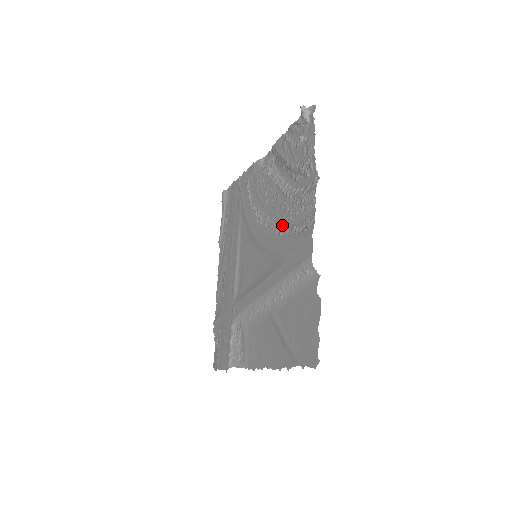
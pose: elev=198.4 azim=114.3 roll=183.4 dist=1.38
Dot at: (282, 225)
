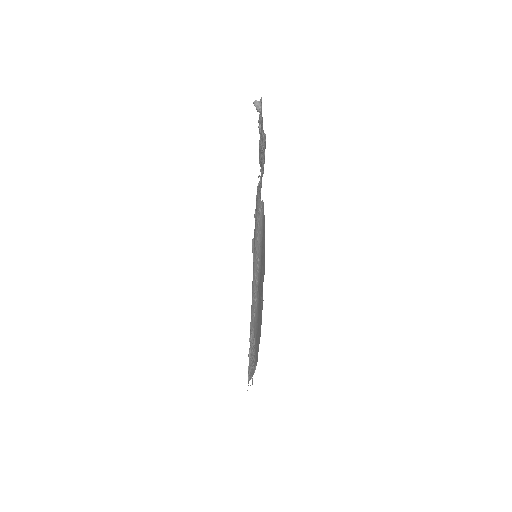
Dot at: occluded
